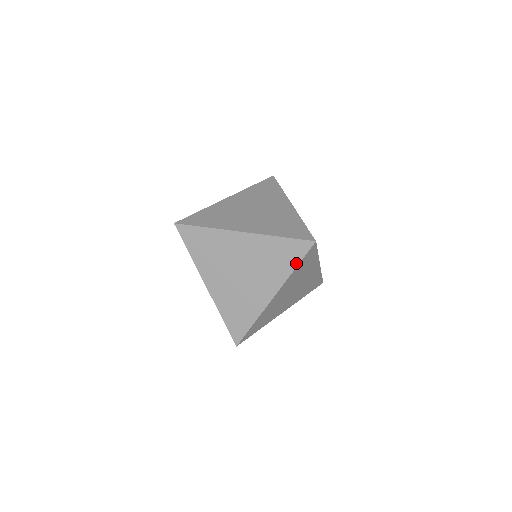
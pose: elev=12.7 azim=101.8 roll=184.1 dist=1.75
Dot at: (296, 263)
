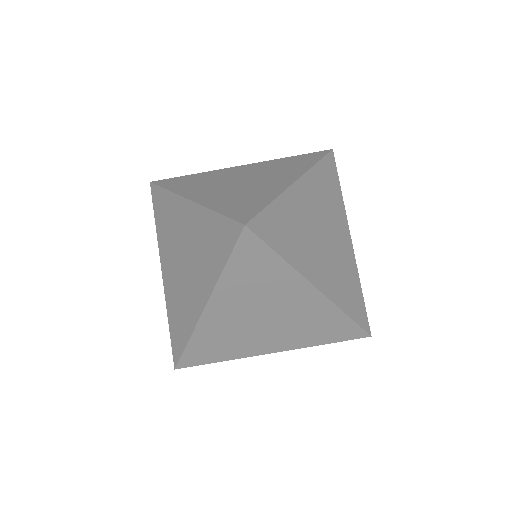
Dot at: (331, 341)
